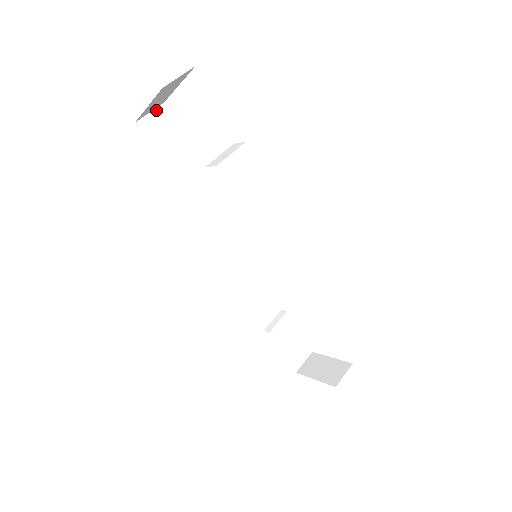
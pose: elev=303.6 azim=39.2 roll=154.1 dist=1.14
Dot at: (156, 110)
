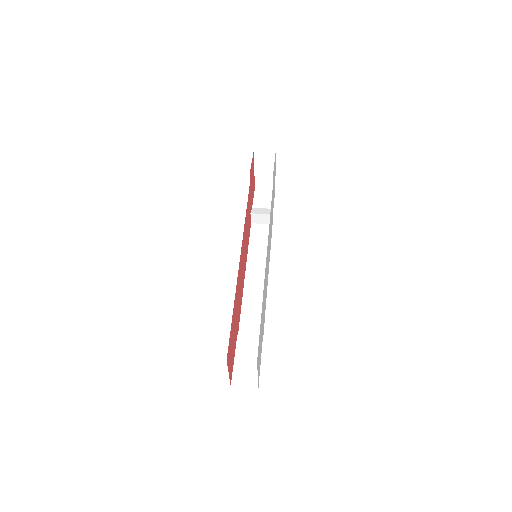
Dot at: (269, 190)
